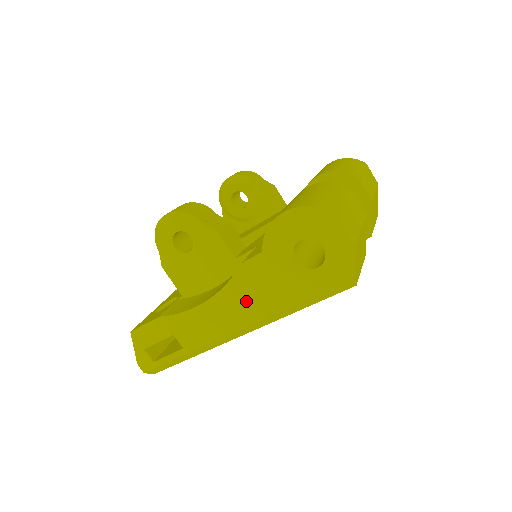
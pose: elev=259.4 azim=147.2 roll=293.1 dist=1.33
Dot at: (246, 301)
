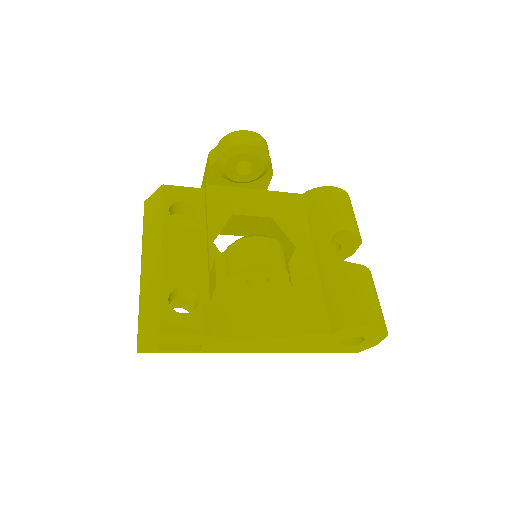
Dot at: (286, 345)
